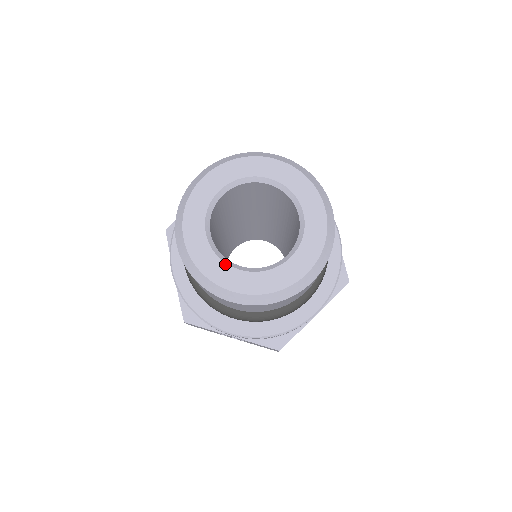
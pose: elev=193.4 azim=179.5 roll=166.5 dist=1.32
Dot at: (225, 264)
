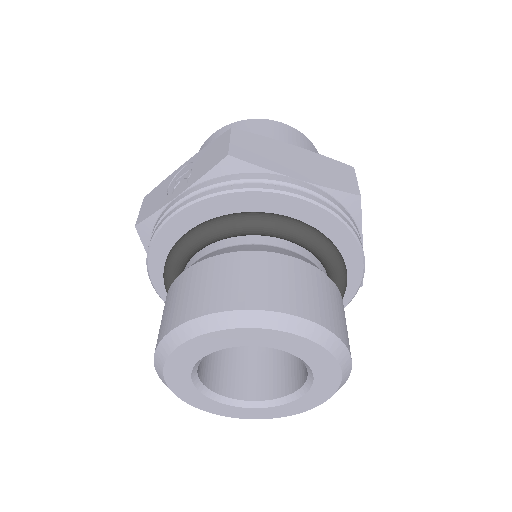
Dot at: (275, 407)
